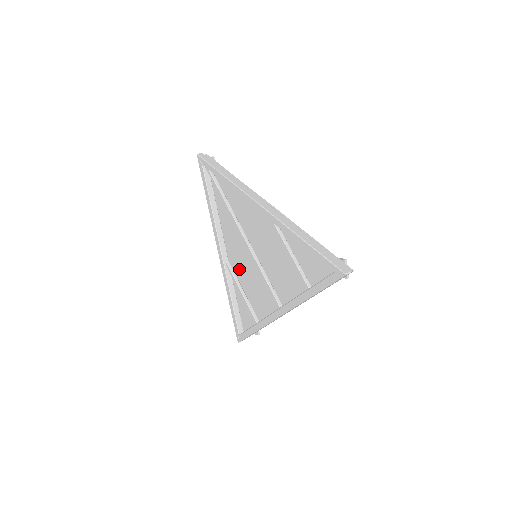
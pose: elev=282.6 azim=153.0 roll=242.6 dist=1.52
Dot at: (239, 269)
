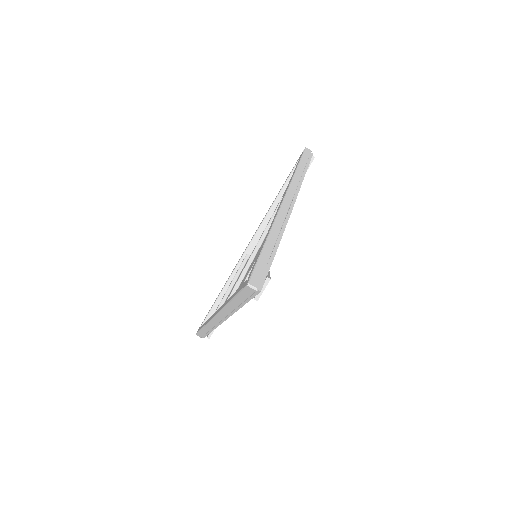
Dot at: occluded
